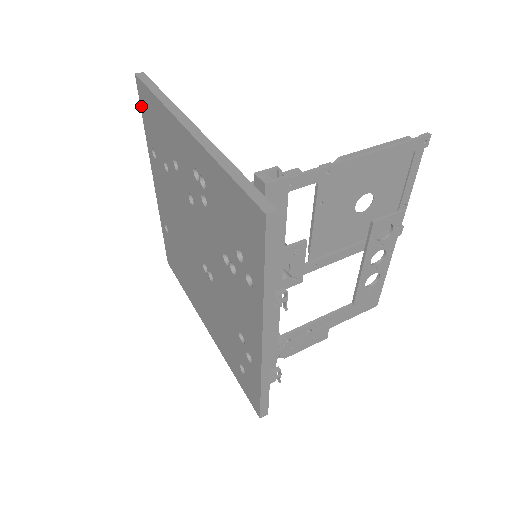
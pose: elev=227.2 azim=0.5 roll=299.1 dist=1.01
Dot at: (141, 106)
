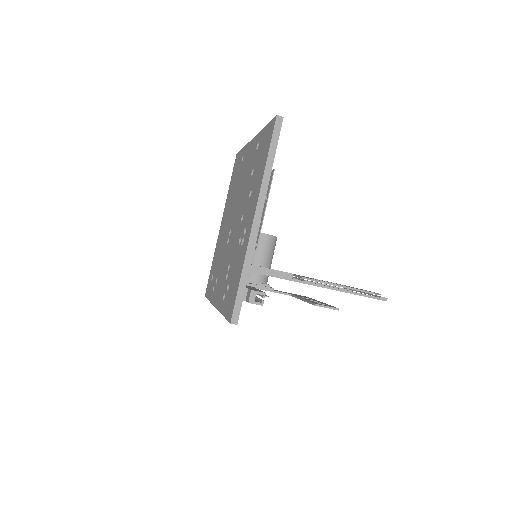
Dot at: (269, 124)
